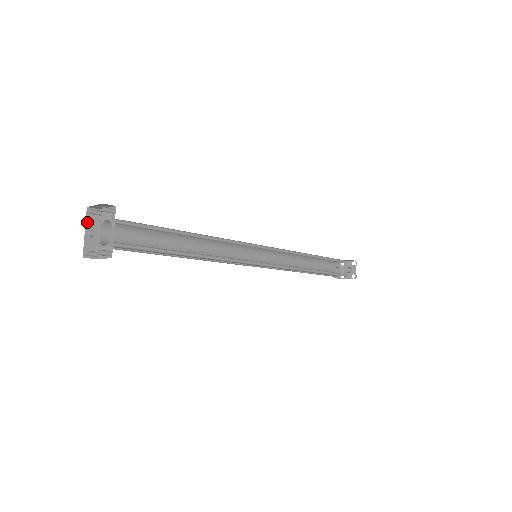
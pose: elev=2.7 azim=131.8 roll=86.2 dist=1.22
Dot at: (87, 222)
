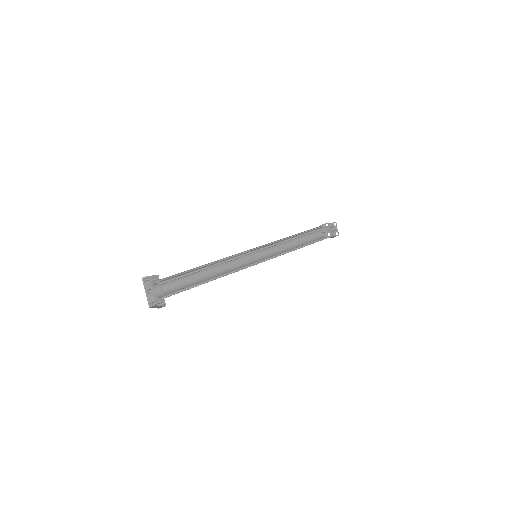
Dot at: (145, 286)
